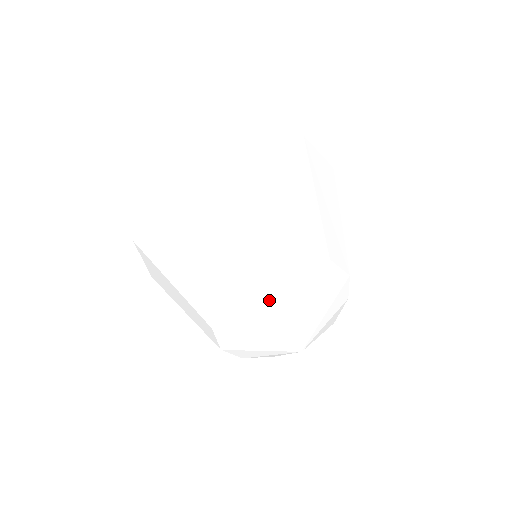
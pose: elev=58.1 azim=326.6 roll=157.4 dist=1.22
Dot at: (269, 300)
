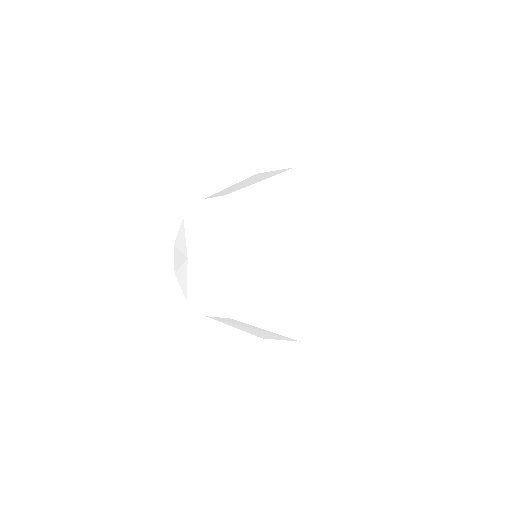
Dot at: (184, 230)
